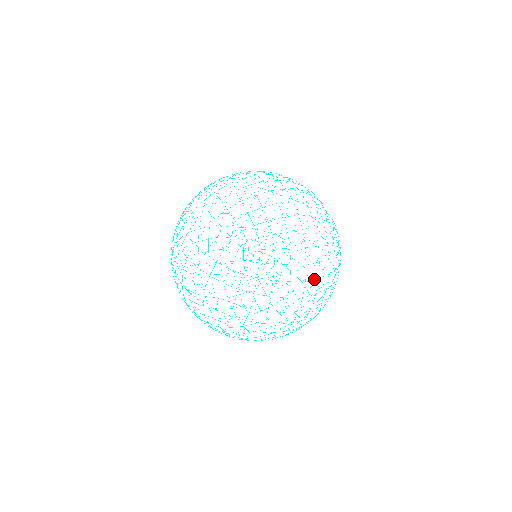
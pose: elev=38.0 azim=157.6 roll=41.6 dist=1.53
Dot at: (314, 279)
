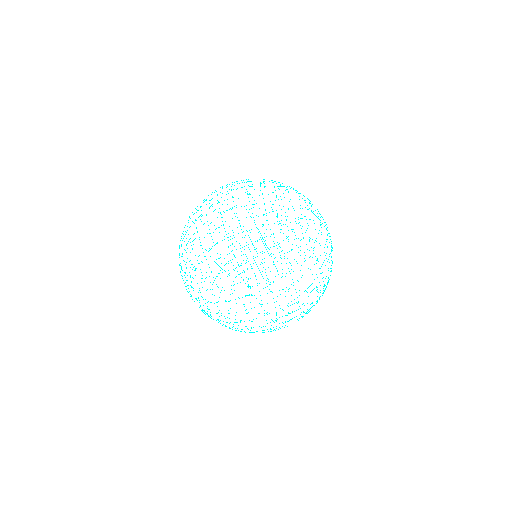
Dot at: (255, 275)
